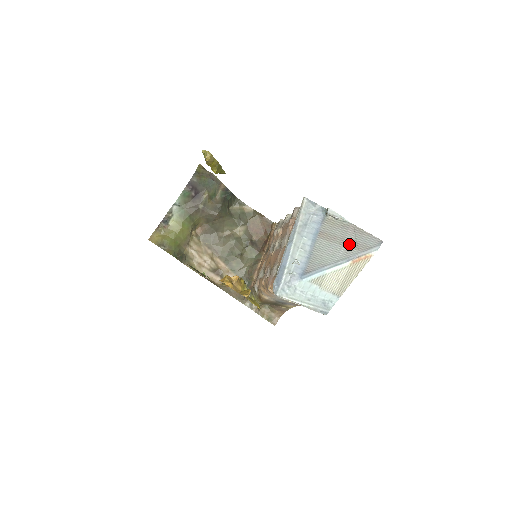
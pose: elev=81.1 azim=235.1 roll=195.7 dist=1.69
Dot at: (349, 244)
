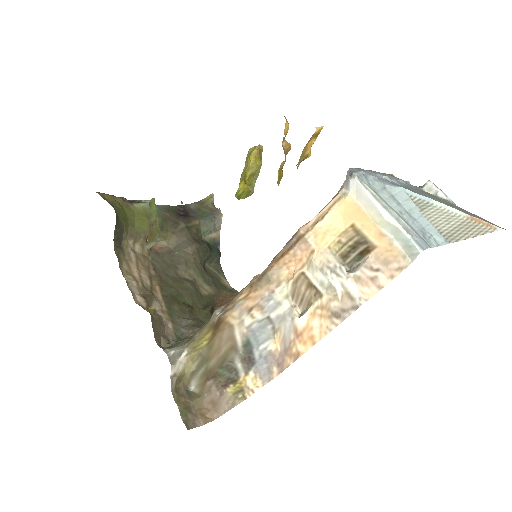
Dot at: (460, 210)
